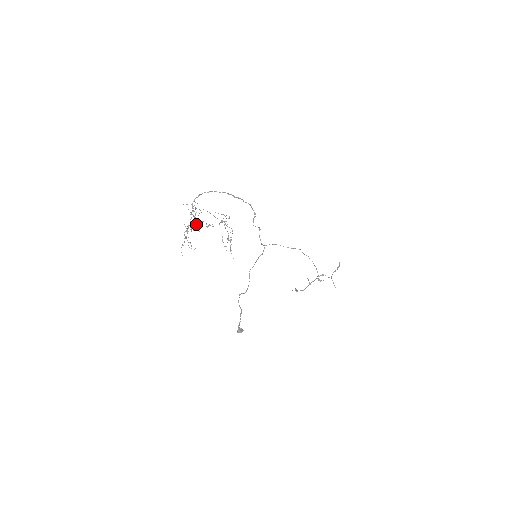
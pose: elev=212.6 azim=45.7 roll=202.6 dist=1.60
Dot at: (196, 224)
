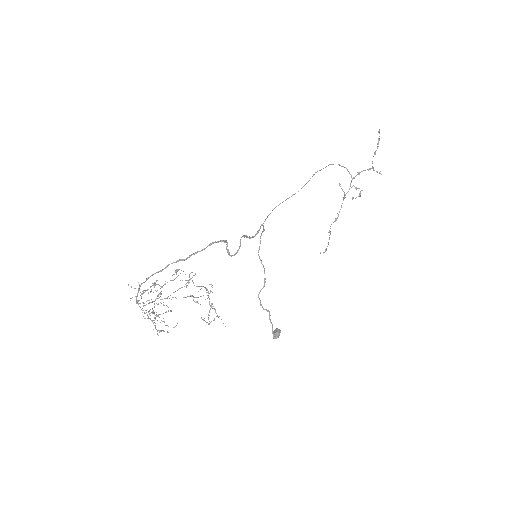
Dot at: occluded
